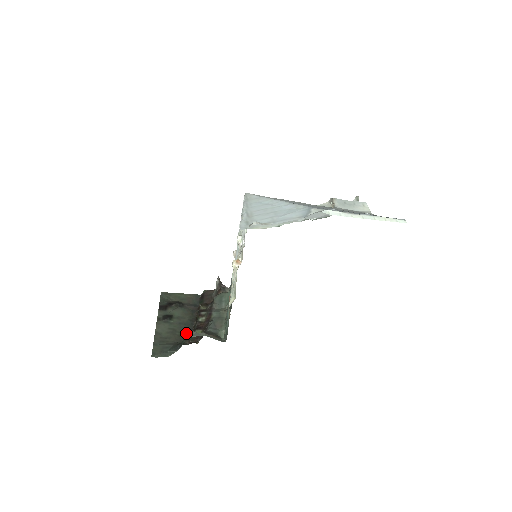
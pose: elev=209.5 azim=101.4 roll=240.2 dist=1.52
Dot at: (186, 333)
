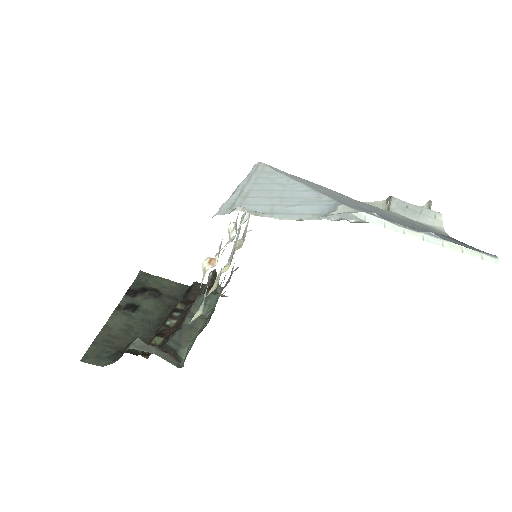
Dot at: (132, 341)
